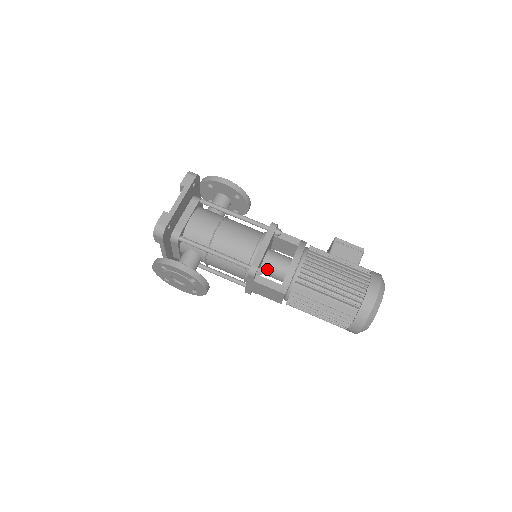
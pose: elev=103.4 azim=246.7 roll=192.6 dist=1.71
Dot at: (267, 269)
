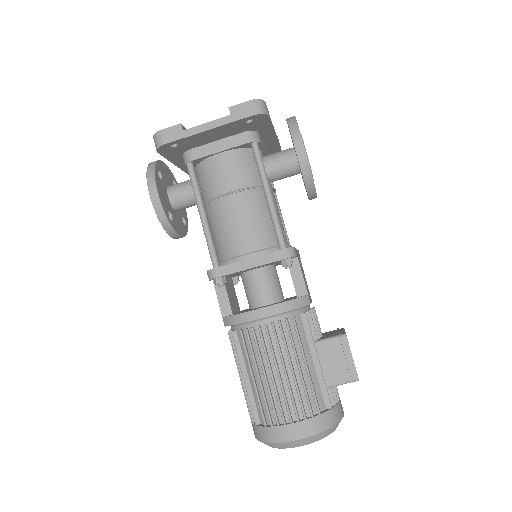
Dot at: (244, 282)
